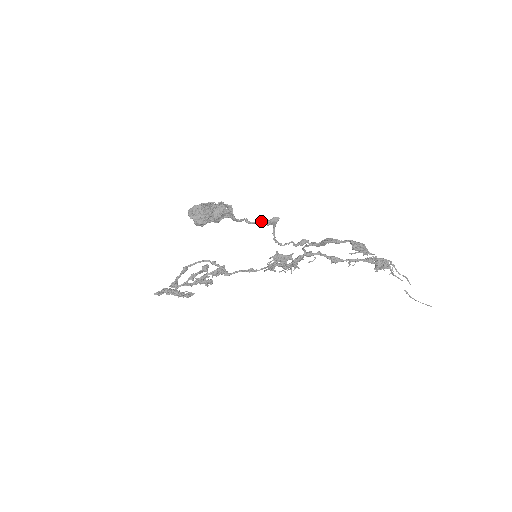
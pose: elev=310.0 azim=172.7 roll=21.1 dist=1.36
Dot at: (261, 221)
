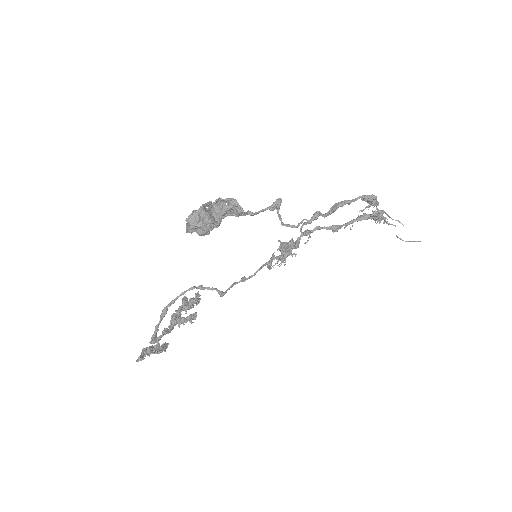
Dot at: occluded
